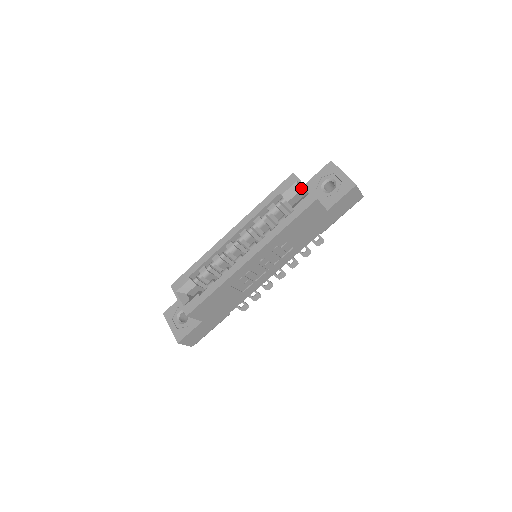
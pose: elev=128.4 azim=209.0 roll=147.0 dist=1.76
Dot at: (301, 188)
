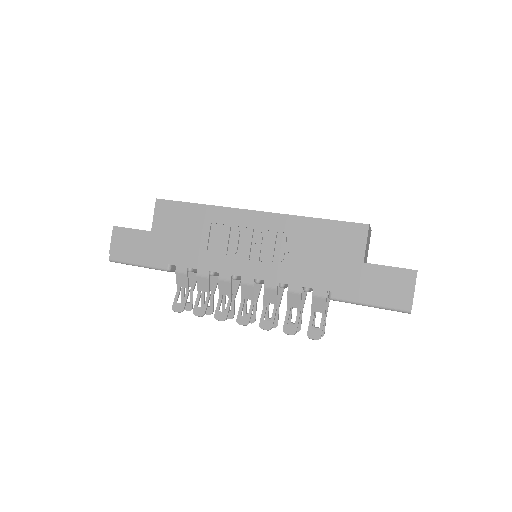
Dot at: occluded
